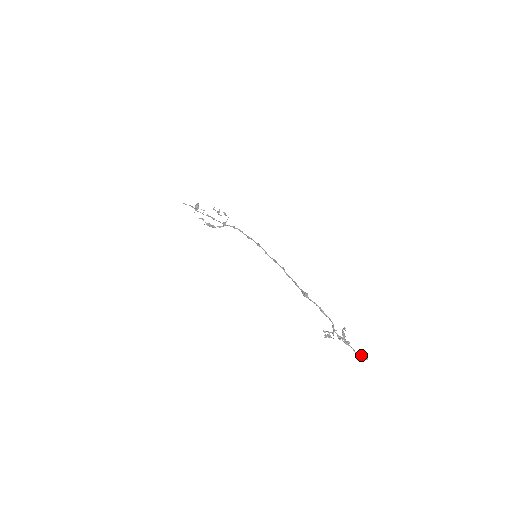
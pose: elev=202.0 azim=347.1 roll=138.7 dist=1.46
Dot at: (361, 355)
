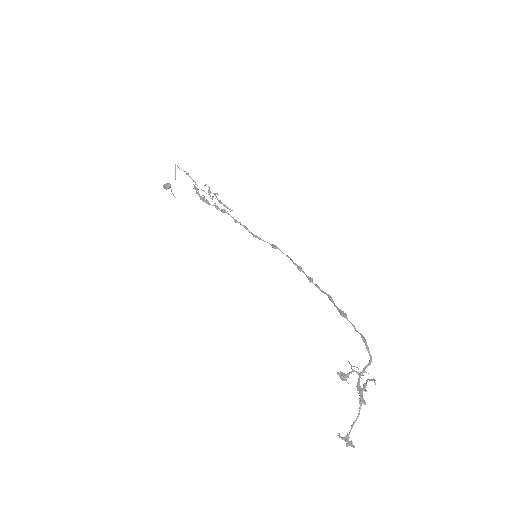
Dot at: (348, 436)
